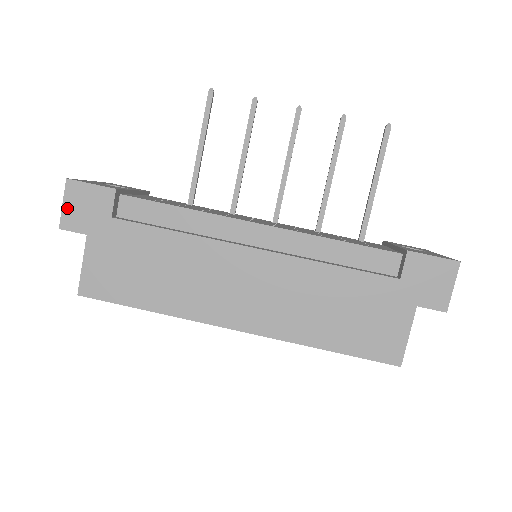
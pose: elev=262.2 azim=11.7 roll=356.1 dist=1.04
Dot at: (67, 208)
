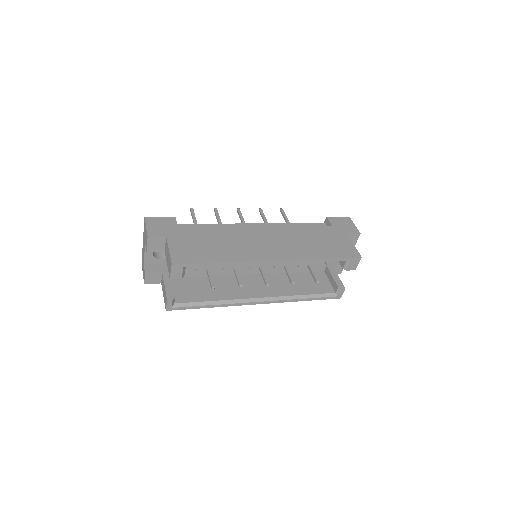
Dot at: (149, 228)
